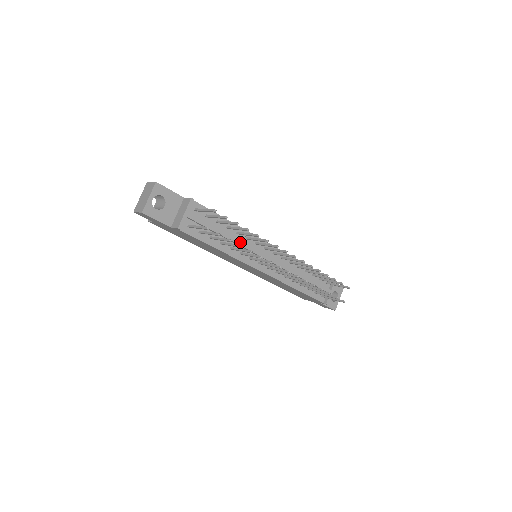
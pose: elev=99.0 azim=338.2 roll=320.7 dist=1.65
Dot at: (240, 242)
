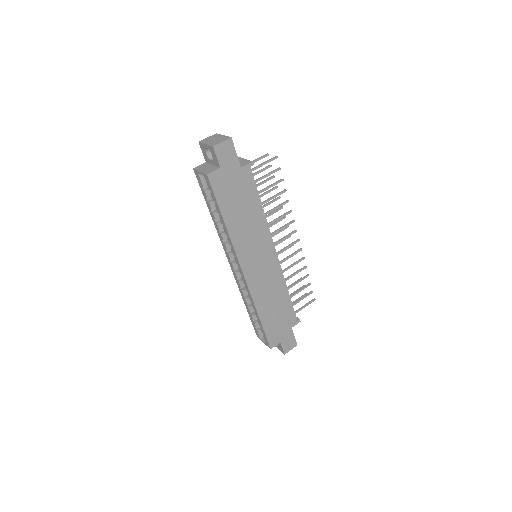
Dot at: occluded
